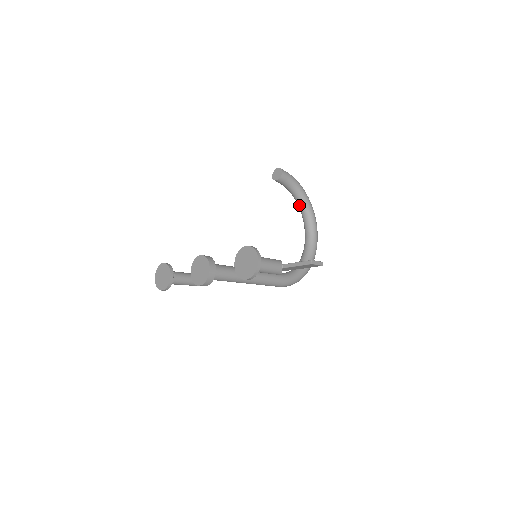
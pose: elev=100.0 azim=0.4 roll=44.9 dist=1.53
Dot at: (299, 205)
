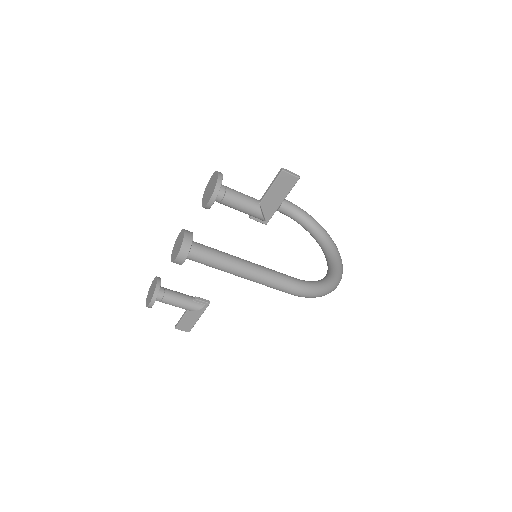
Dot at: (313, 235)
